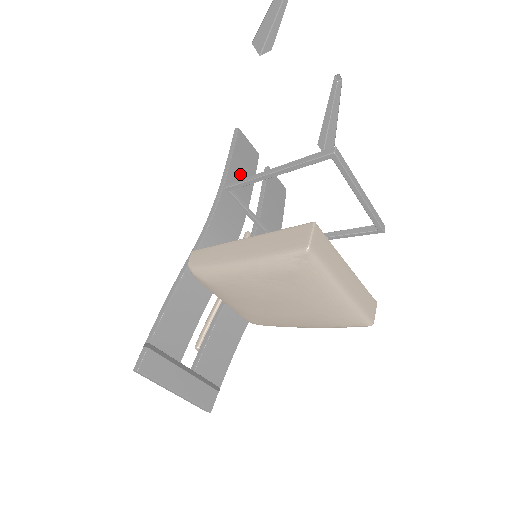
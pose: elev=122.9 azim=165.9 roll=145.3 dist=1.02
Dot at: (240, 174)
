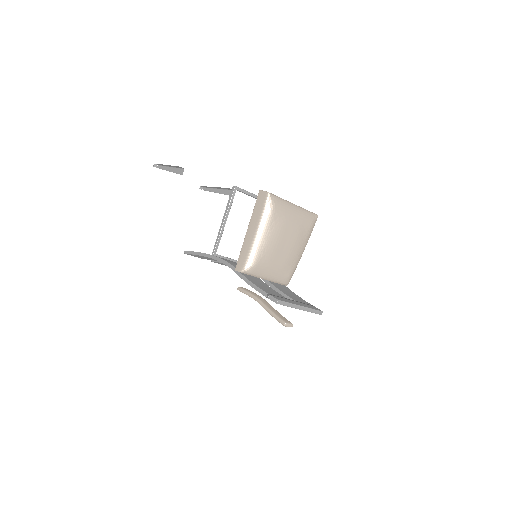
Dot at: occluded
